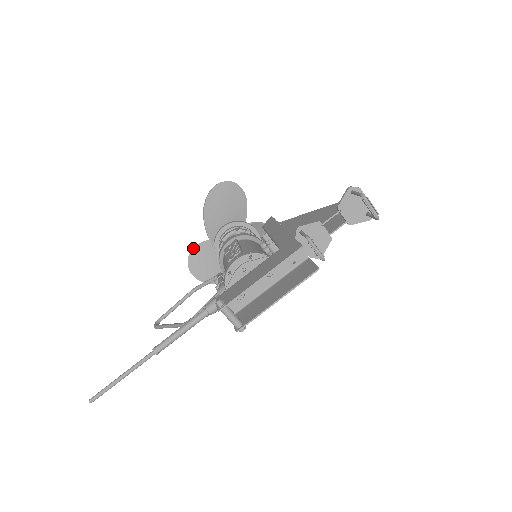
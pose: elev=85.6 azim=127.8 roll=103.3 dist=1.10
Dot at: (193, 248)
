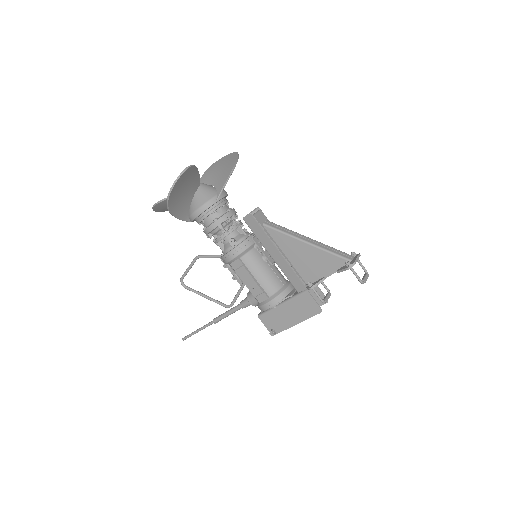
Dot at: (155, 206)
